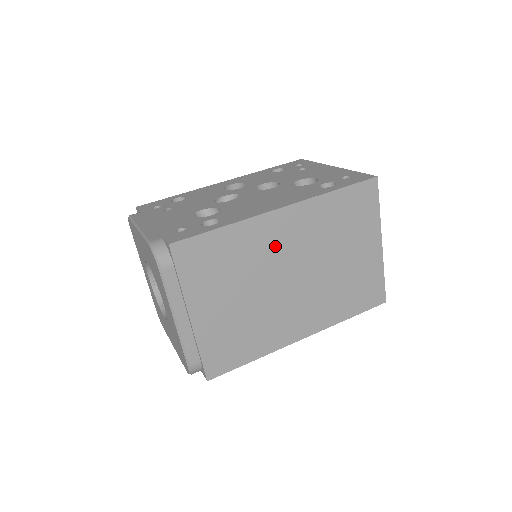
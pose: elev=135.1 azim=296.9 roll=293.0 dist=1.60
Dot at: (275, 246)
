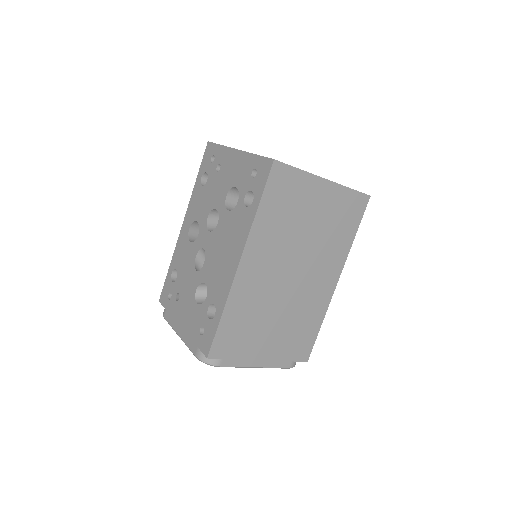
Dot at: (261, 280)
